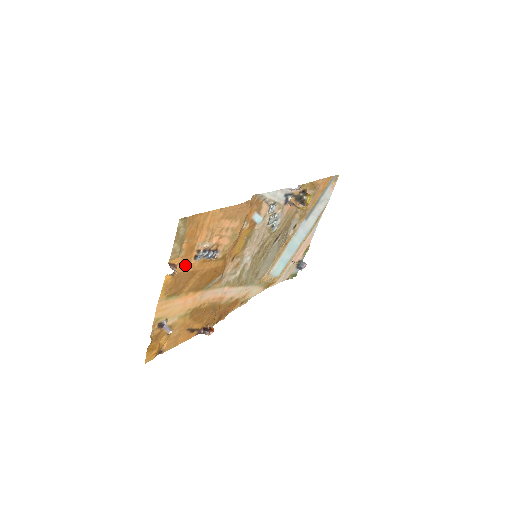
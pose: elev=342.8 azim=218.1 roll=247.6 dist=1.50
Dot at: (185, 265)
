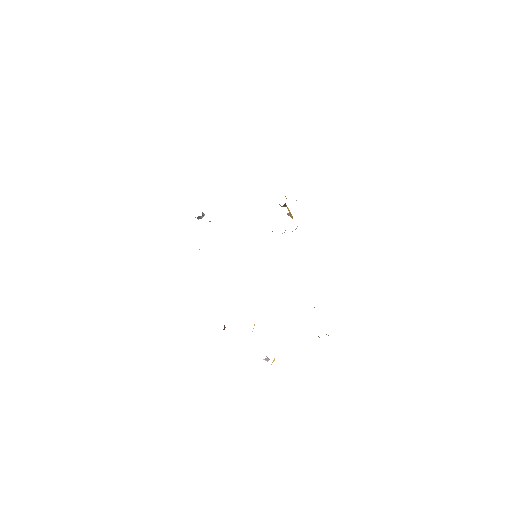
Dot at: occluded
